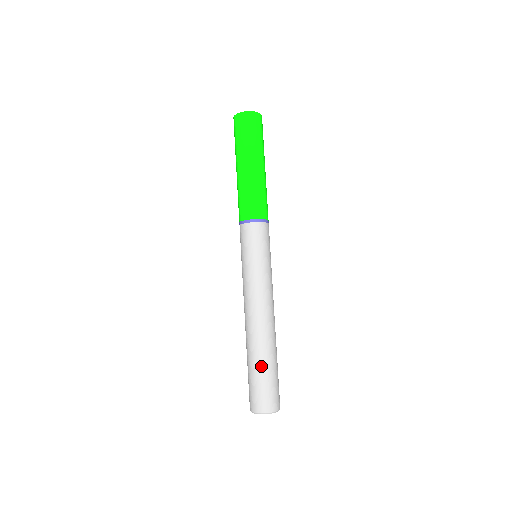
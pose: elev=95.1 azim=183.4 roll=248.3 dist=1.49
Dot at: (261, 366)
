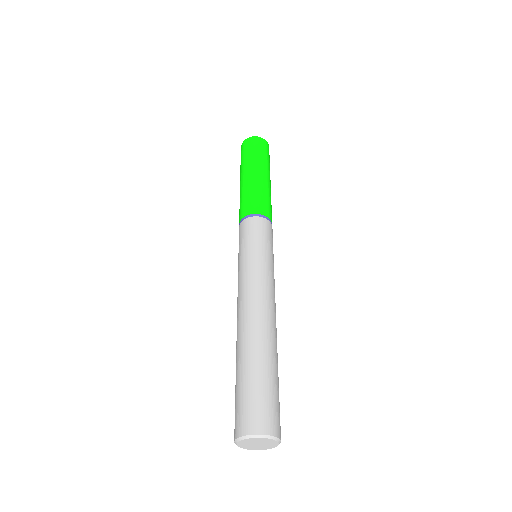
Dot at: (259, 367)
